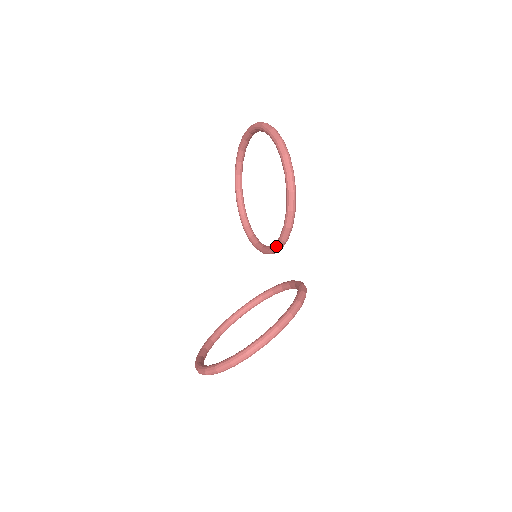
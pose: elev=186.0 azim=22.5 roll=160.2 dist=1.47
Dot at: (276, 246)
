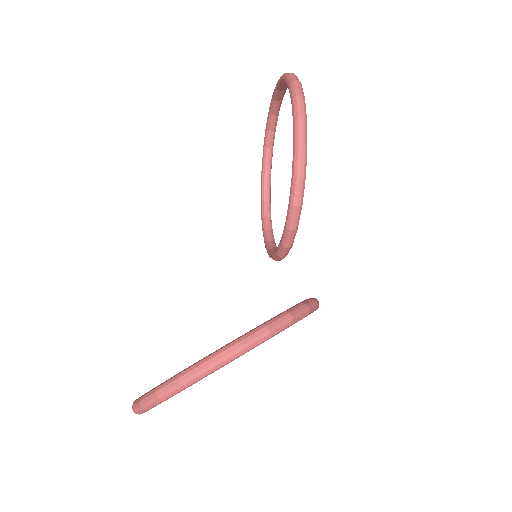
Dot at: (282, 240)
